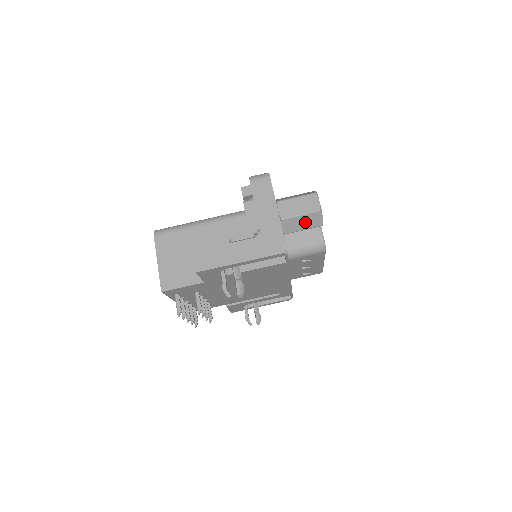
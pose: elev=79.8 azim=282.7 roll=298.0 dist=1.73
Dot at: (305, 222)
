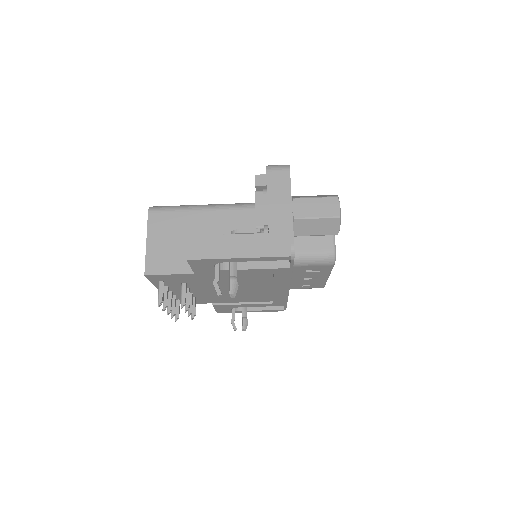
Dot at: (320, 227)
